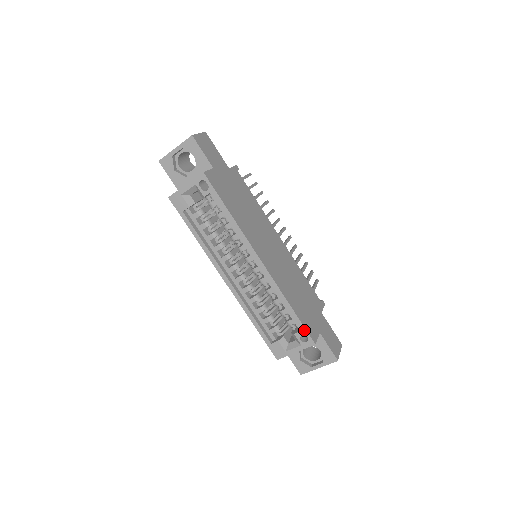
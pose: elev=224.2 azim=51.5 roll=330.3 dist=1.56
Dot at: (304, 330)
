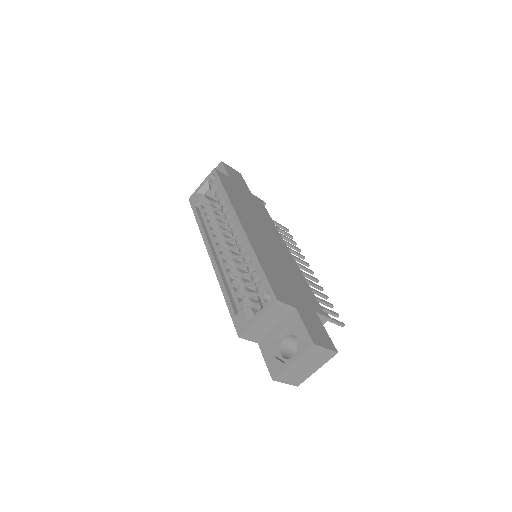
Dot at: (268, 285)
